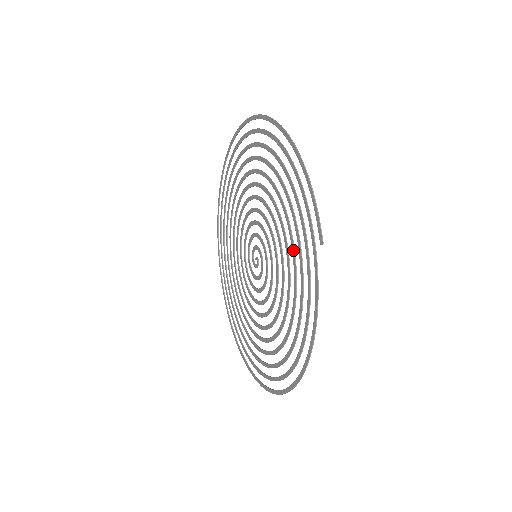
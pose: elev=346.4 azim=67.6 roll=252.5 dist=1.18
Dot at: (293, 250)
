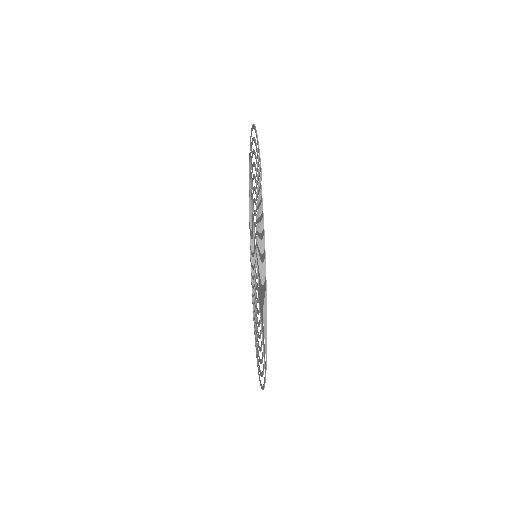
Dot at: (259, 212)
